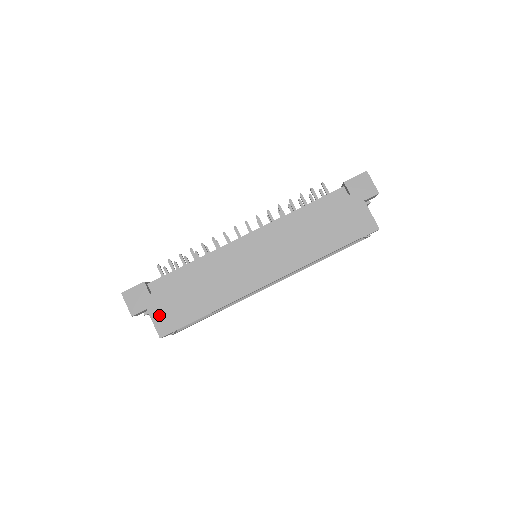
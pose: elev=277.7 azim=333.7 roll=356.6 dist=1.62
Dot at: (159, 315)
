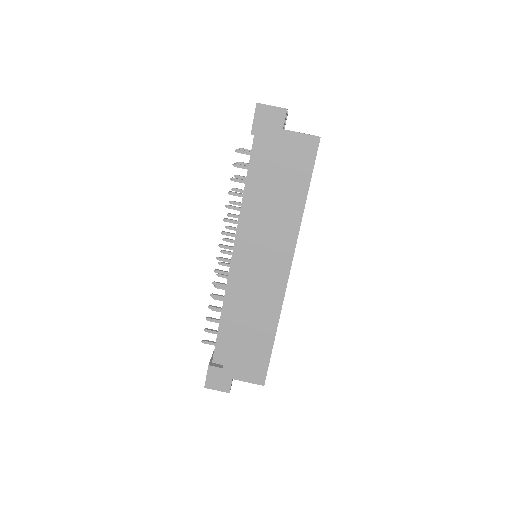
Dot at: (245, 374)
